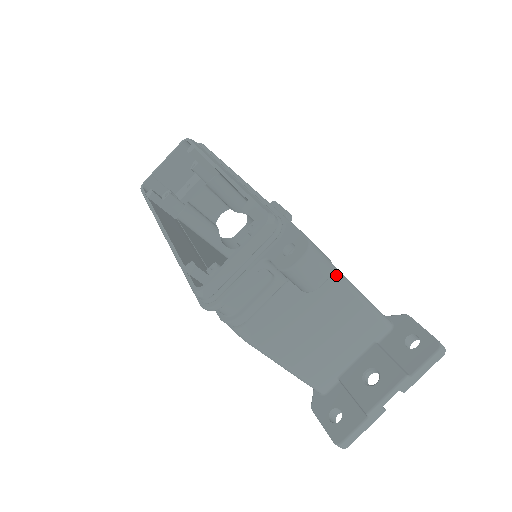
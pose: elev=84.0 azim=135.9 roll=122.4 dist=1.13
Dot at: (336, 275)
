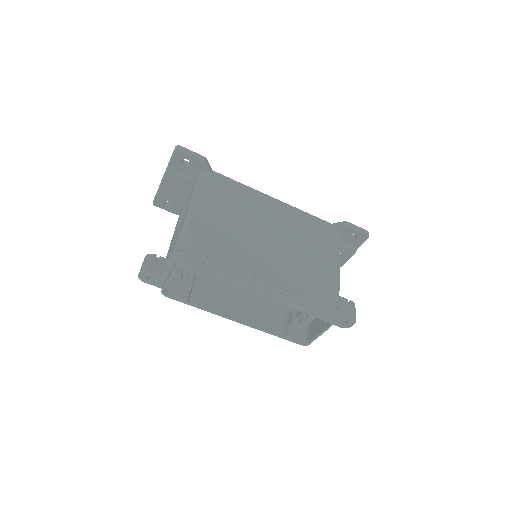
Dot at: occluded
